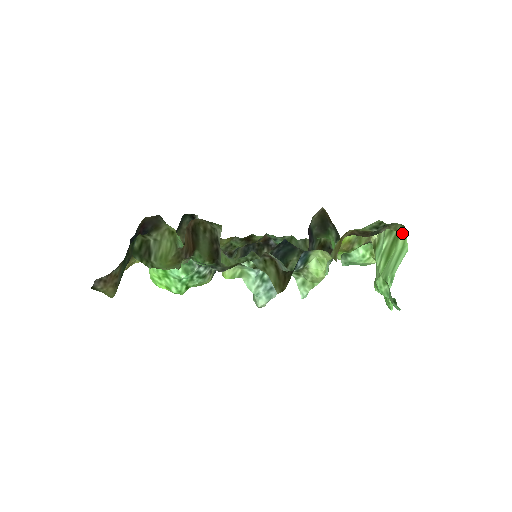
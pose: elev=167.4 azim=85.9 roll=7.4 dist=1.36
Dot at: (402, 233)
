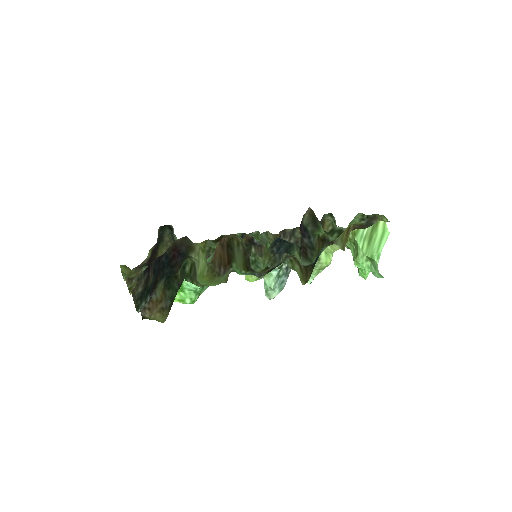
Dot at: (381, 221)
